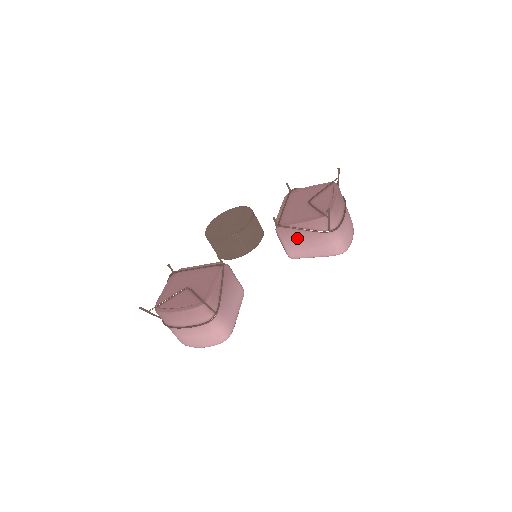
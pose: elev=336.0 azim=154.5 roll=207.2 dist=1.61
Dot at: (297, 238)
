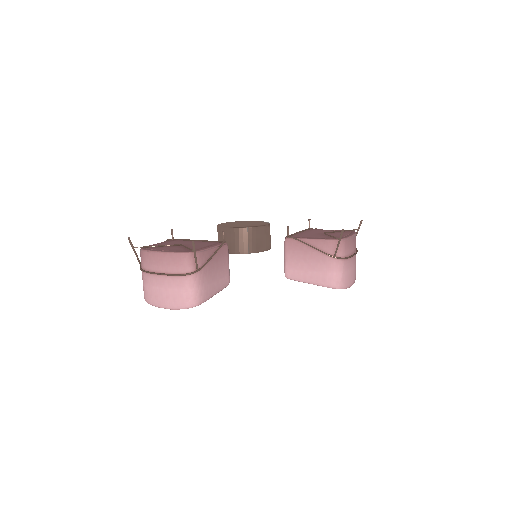
Dot at: (301, 255)
